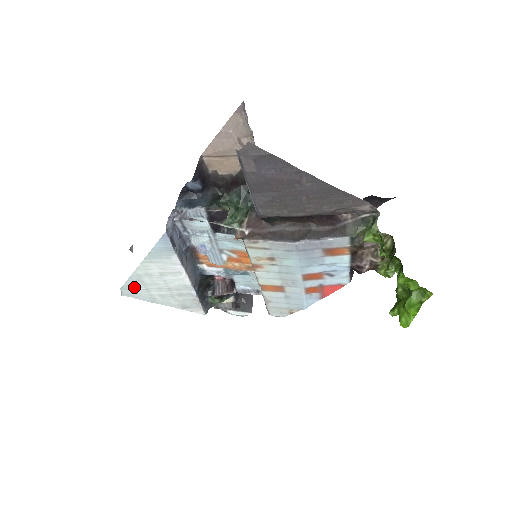
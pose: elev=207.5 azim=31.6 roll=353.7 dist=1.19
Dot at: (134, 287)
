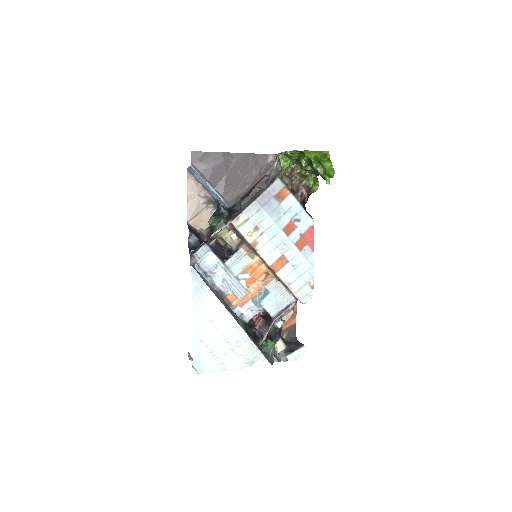
Dot at: (202, 355)
